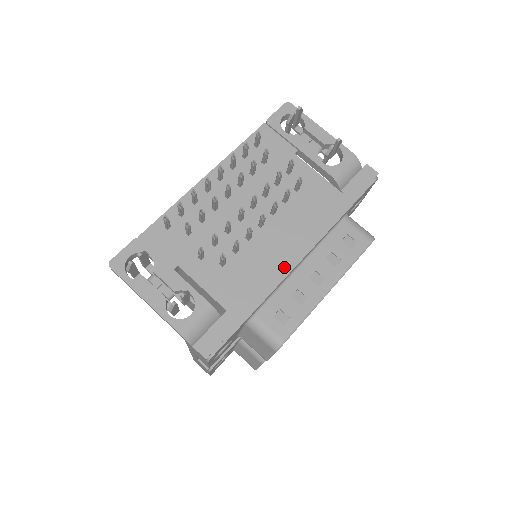
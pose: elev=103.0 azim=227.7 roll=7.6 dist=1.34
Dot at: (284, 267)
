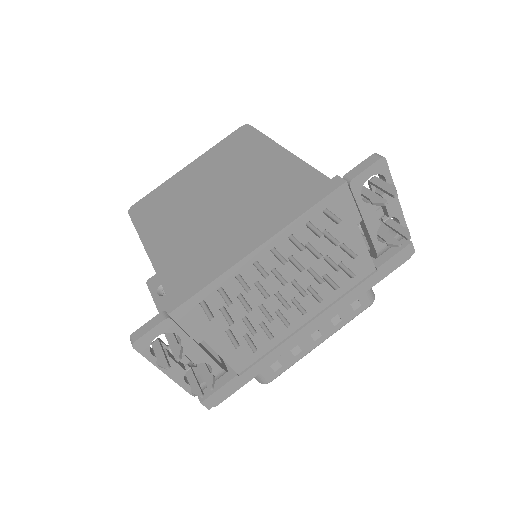
Dot at: (298, 338)
